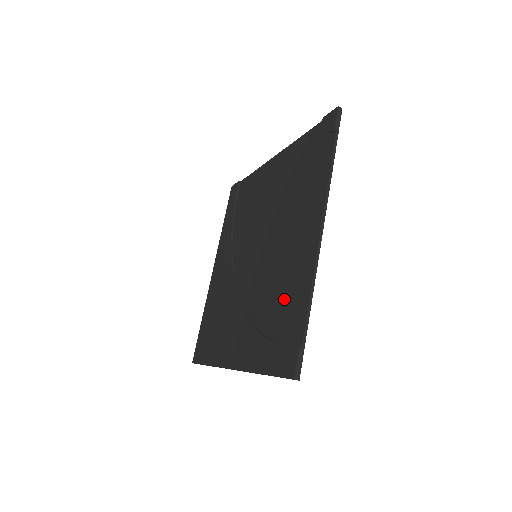
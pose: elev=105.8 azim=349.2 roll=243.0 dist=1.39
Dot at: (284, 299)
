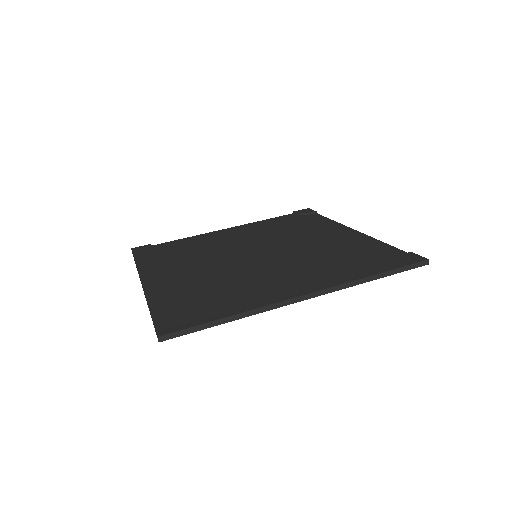
Dot at: (349, 251)
